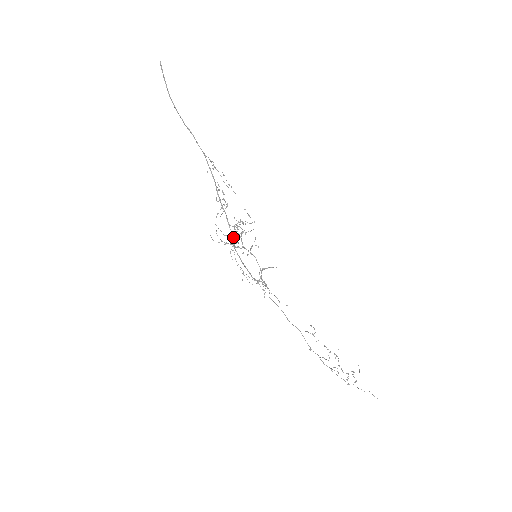
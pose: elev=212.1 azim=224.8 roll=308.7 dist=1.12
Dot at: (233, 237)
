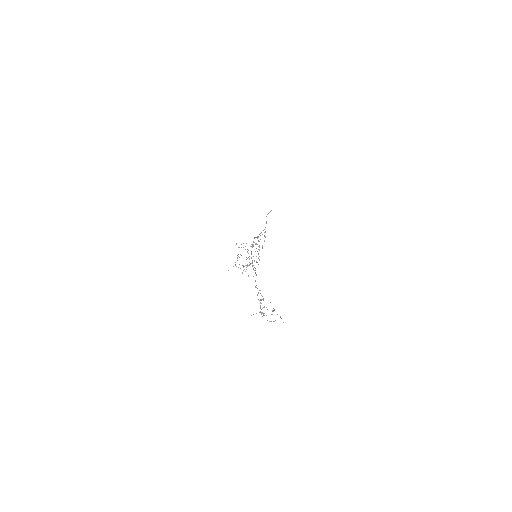
Dot at: occluded
